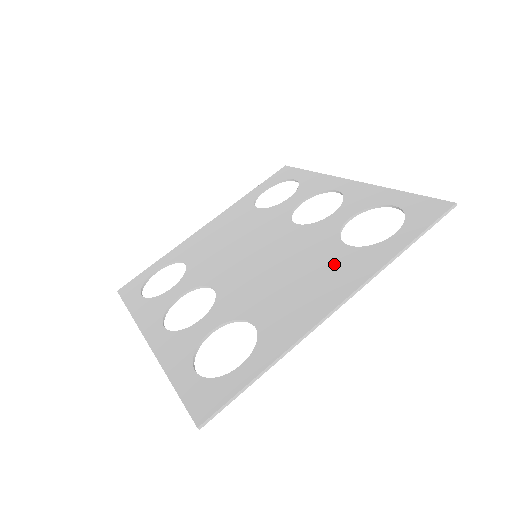
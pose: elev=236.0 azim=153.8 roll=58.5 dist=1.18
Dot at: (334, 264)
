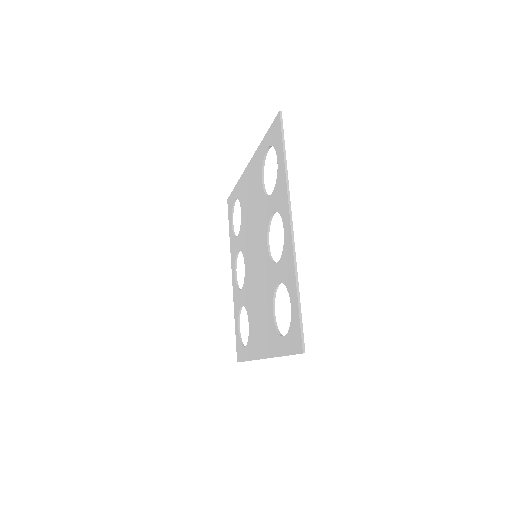
Dot at: (267, 323)
